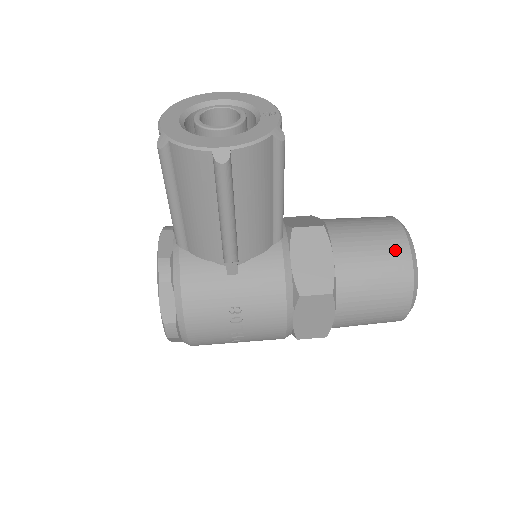
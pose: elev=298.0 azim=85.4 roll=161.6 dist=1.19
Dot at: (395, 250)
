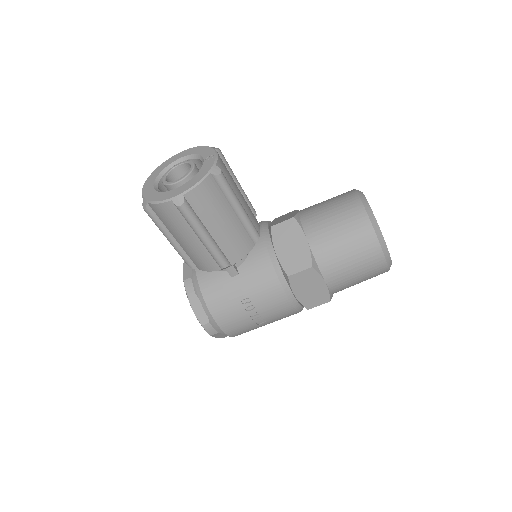
Dot at: (354, 217)
